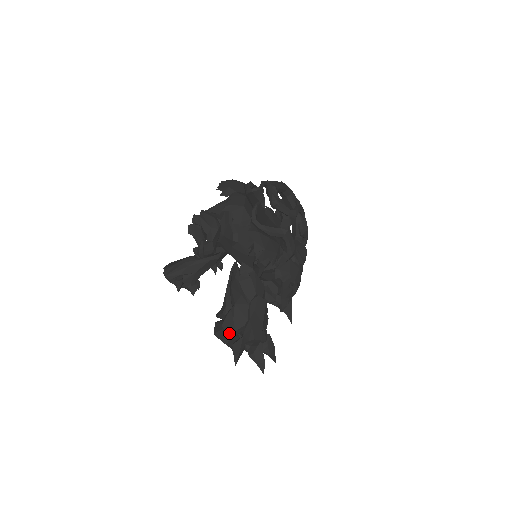
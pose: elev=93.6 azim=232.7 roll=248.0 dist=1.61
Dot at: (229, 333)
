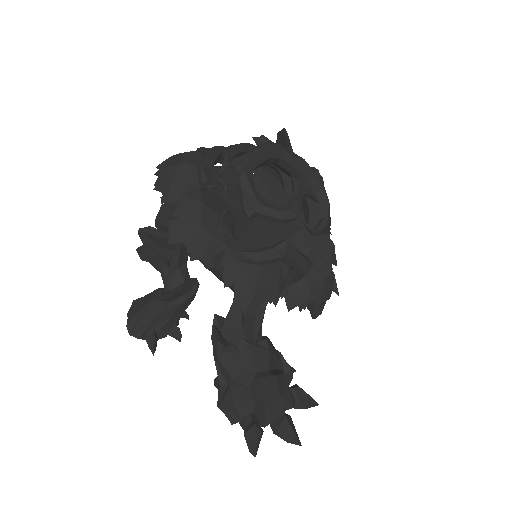
Dot at: (234, 421)
